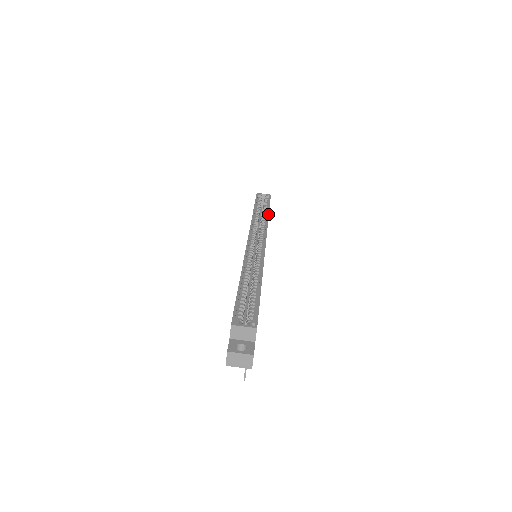
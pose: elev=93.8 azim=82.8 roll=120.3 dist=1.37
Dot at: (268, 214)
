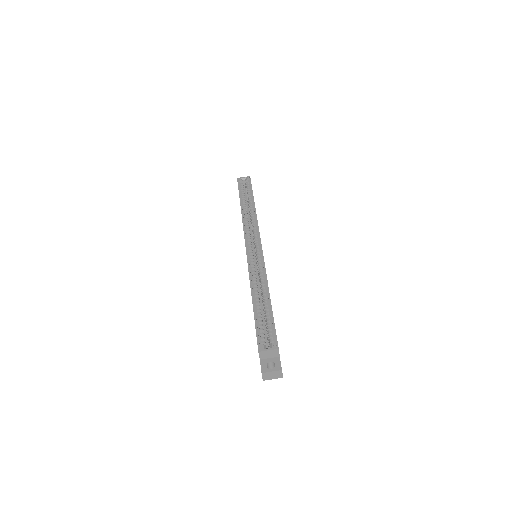
Dot at: (254, 206)
